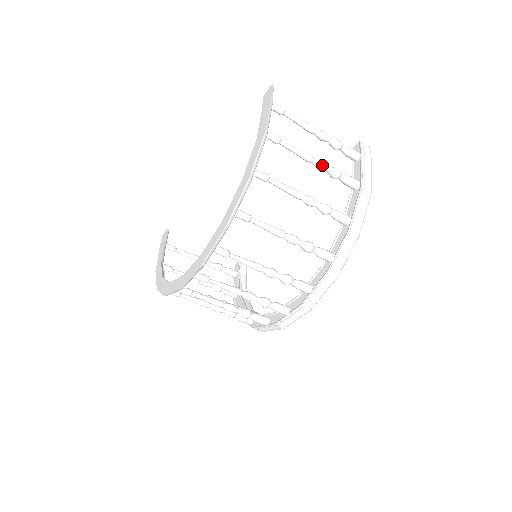
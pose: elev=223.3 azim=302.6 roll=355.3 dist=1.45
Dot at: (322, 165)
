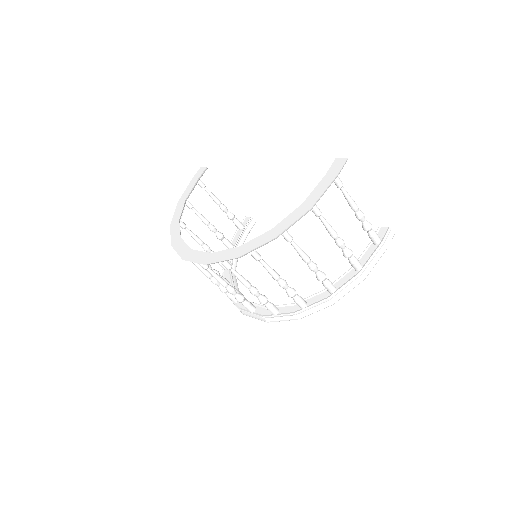
Dot at: (341, 245)
